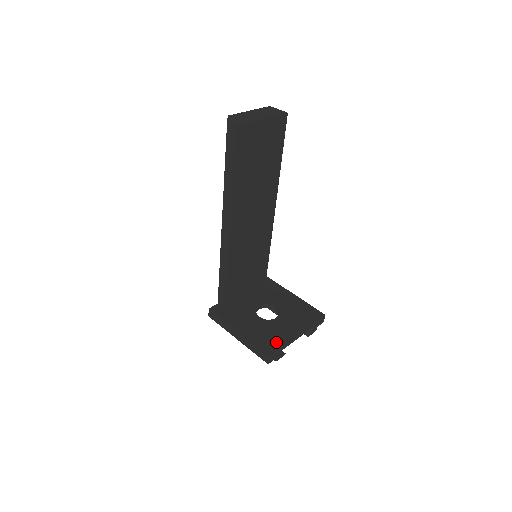
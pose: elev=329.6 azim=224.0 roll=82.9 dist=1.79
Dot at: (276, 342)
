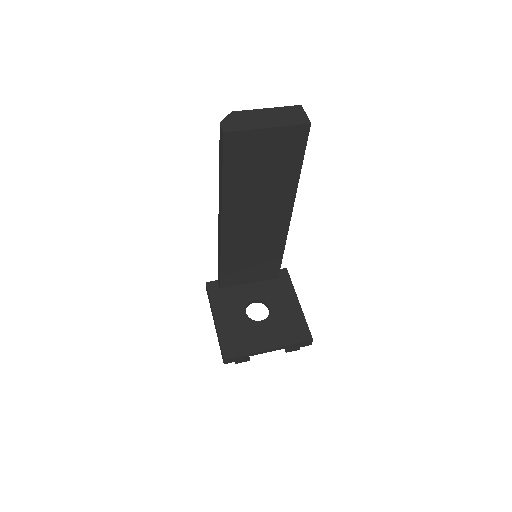
Dot at: (241, 347)
